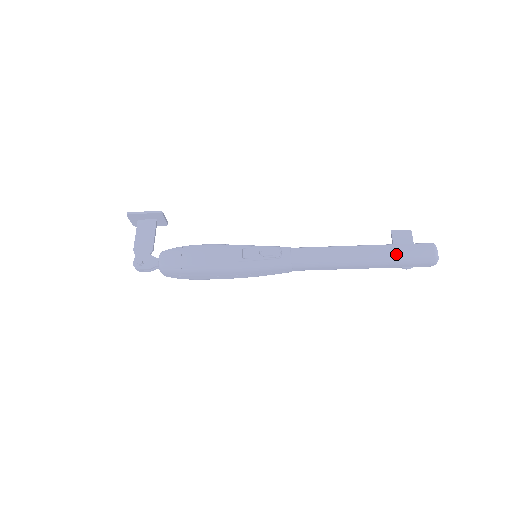
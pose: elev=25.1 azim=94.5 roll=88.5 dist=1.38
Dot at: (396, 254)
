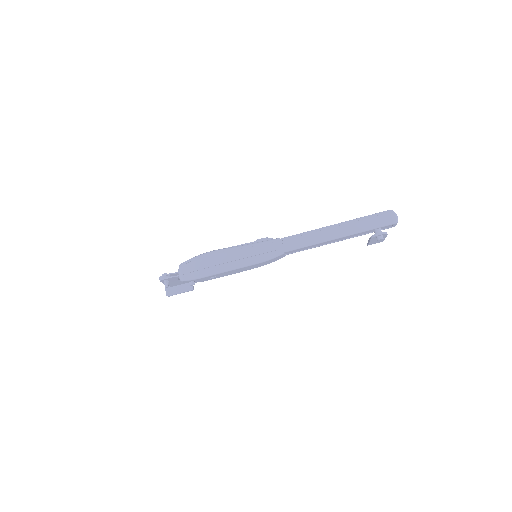
Dot at: (360, 217)
